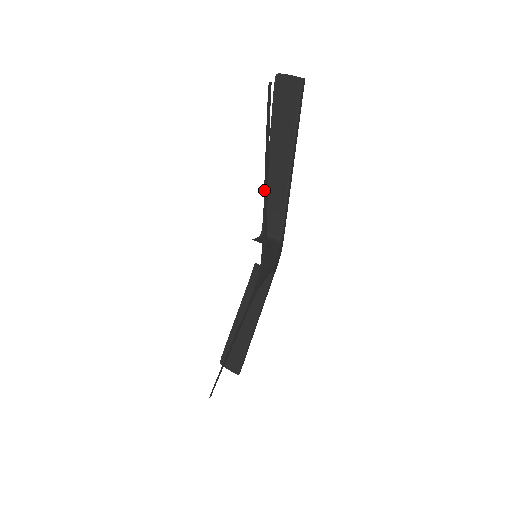
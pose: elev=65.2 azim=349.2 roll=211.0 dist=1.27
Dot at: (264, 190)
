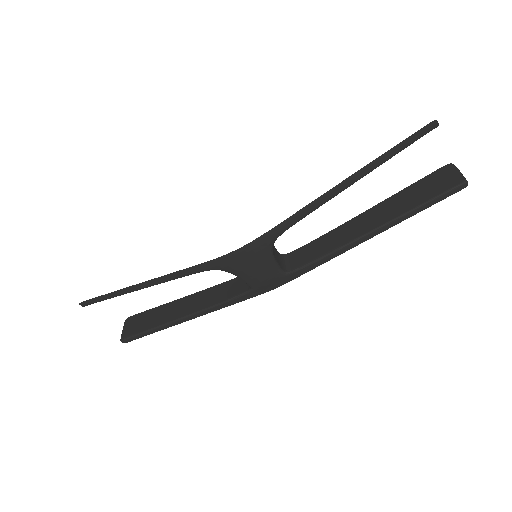
Dot at: (327, 192)
